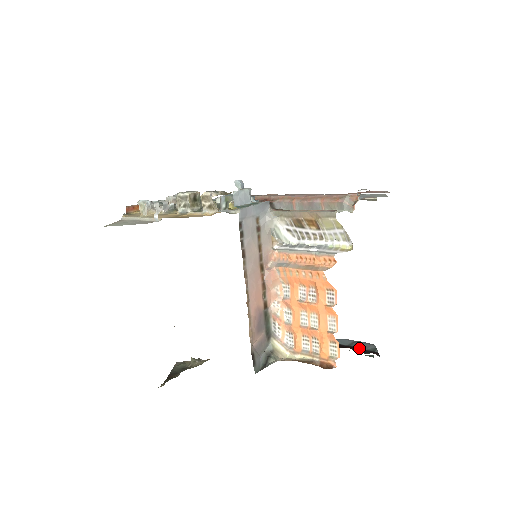
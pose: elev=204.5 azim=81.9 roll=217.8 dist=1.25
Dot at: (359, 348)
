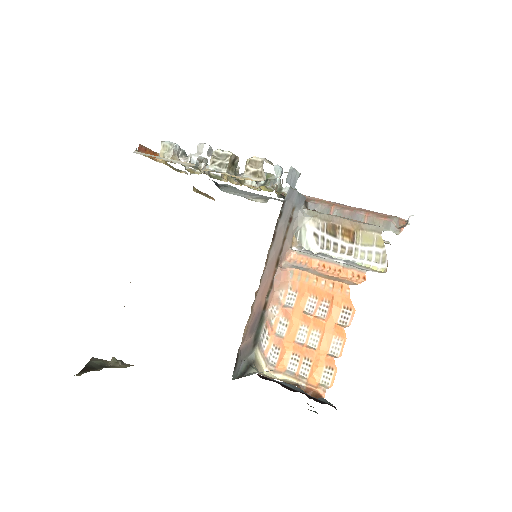
Dot at: (313, 397)
